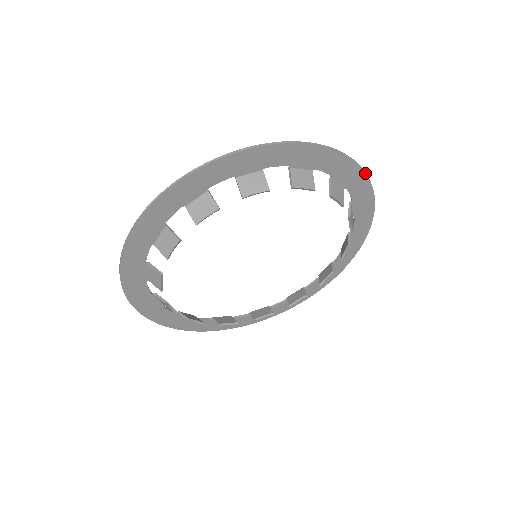
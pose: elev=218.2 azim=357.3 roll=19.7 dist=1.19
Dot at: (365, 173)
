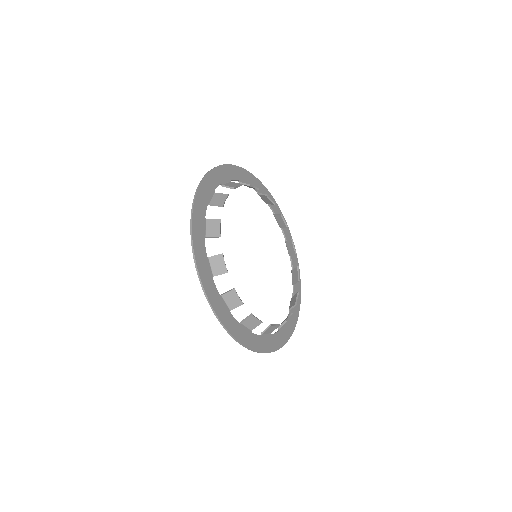
Dot at: (248, 171)
